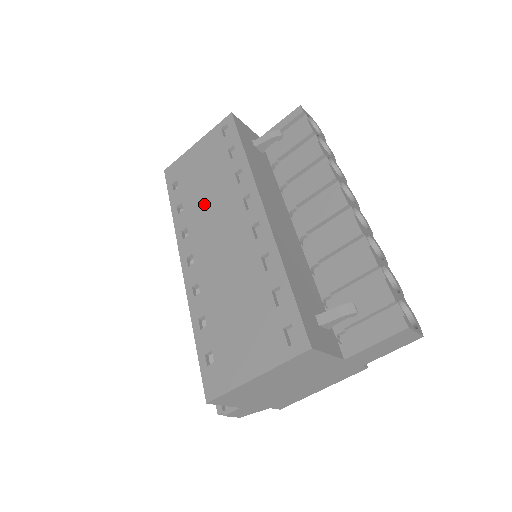
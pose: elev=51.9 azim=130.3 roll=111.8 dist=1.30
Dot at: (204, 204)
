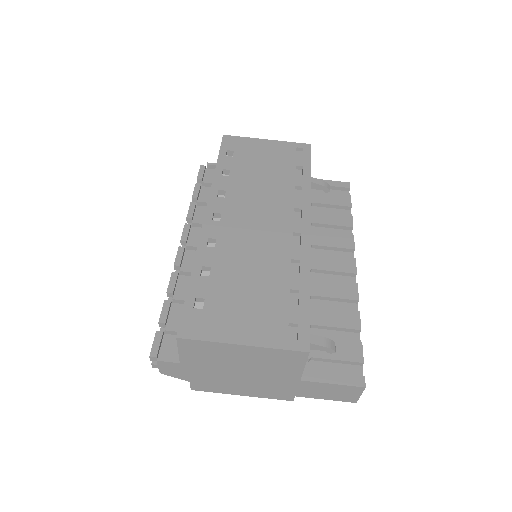
Dot at: (253, 186)
